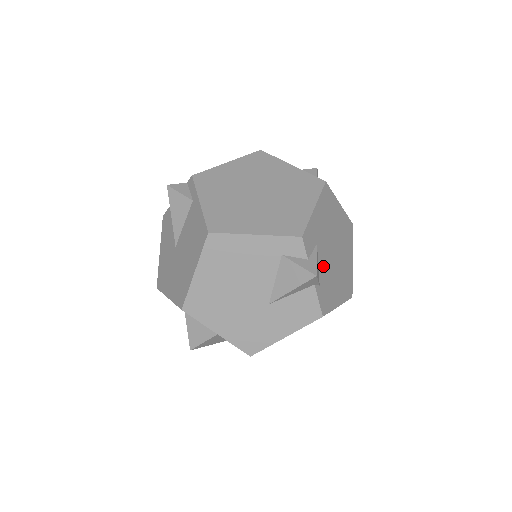
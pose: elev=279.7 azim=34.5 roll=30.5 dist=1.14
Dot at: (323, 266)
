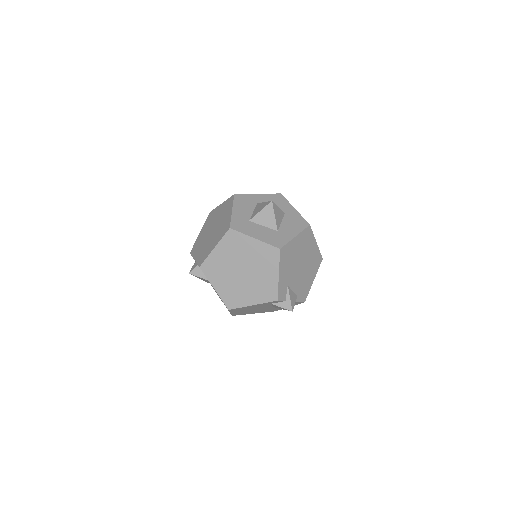
Dot at: (296, 285)
